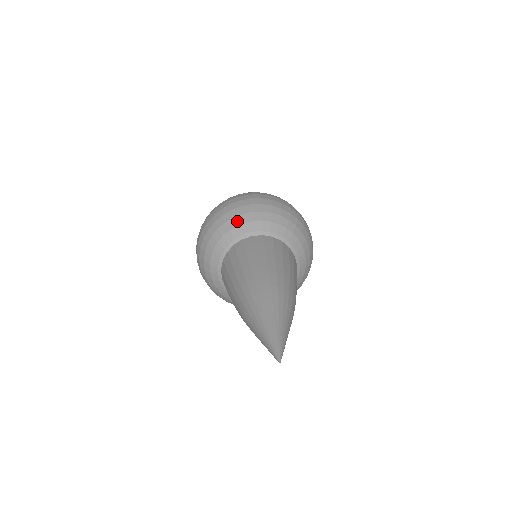
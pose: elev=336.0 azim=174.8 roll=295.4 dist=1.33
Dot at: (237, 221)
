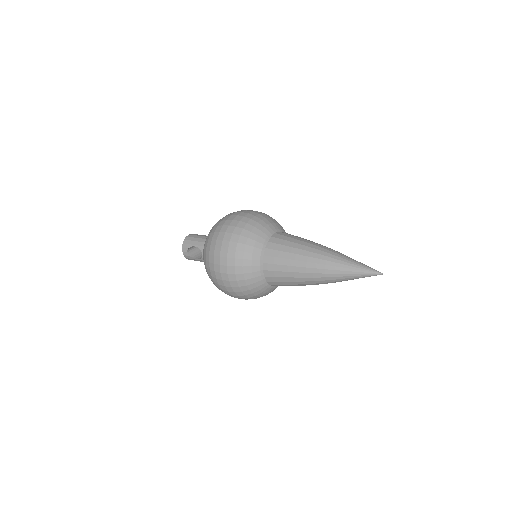
Dot at: (266, 222)
